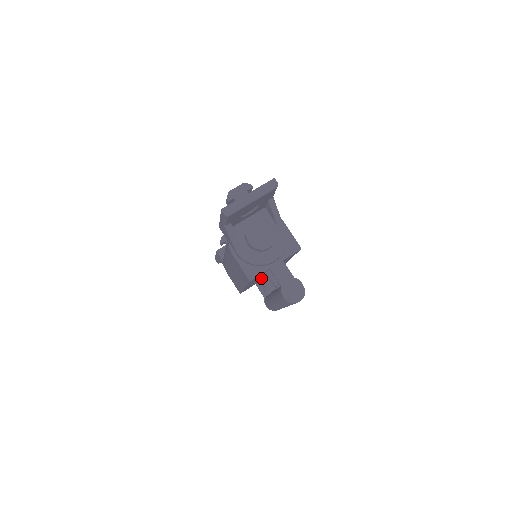
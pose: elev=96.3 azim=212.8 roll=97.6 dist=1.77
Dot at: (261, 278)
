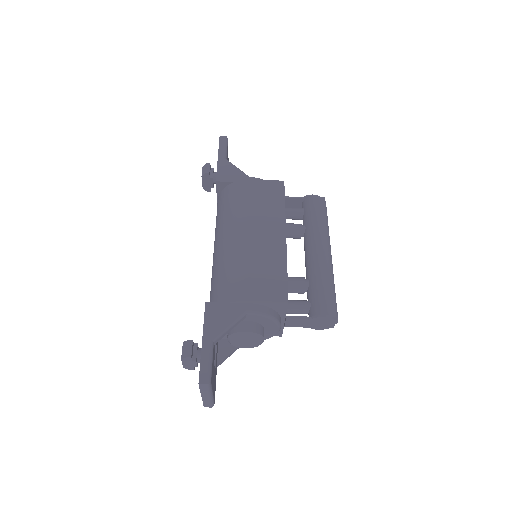
Dot at: occluded
